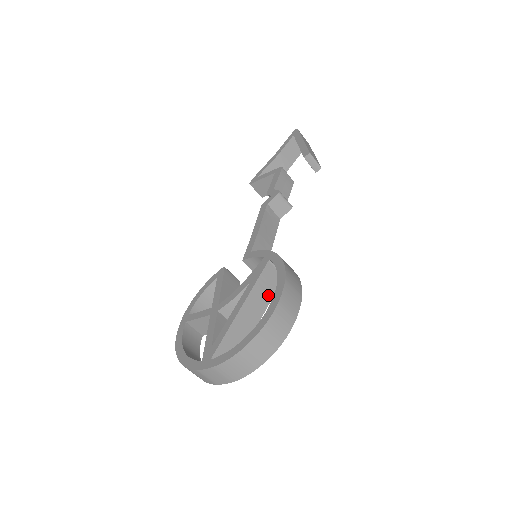
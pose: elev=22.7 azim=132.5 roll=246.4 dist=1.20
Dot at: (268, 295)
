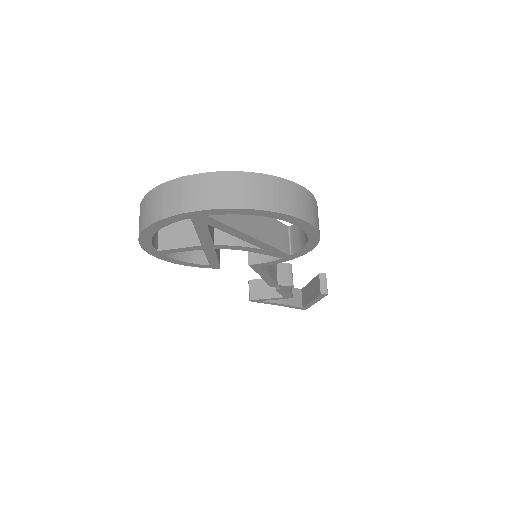
Dot at: (273, 240)
